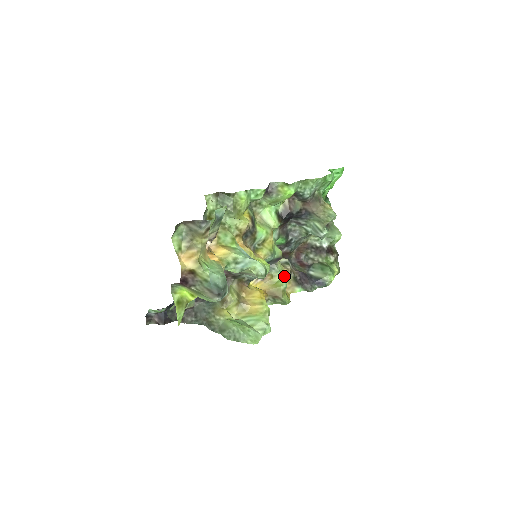
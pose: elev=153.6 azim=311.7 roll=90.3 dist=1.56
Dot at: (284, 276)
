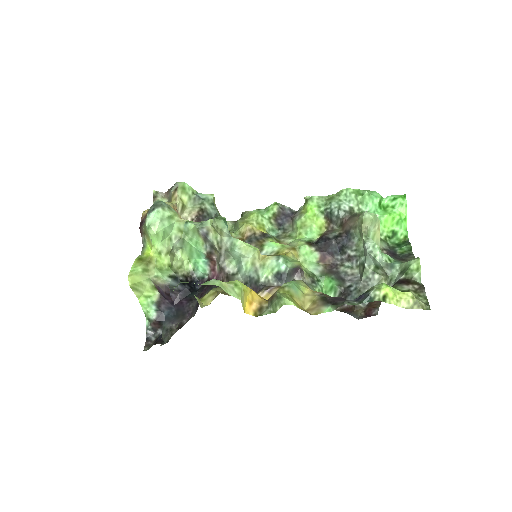
Dot at: (305, 293)
